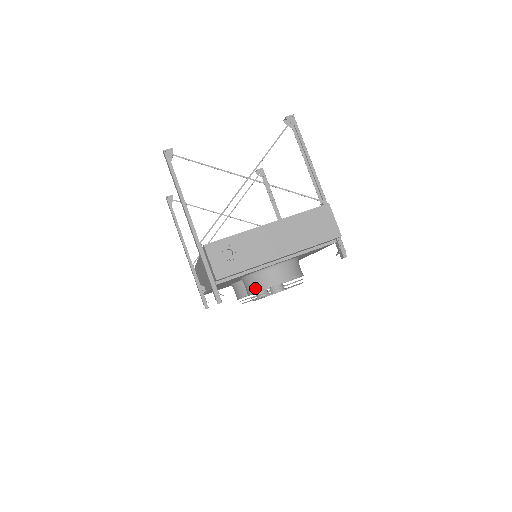
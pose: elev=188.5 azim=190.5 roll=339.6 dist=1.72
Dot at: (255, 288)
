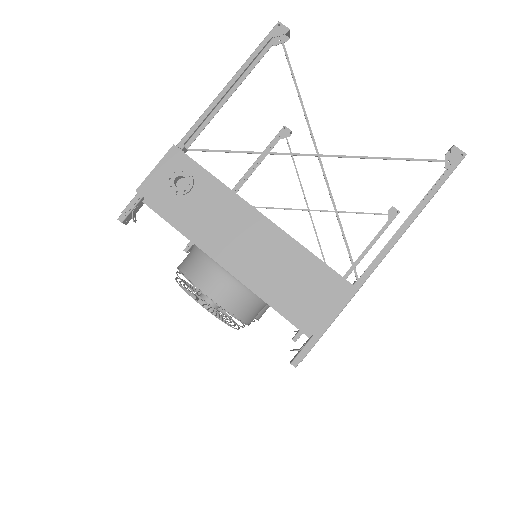
Dot at: (184, 264)
